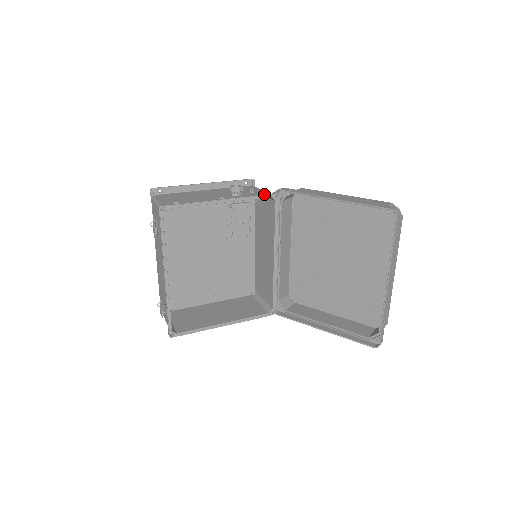
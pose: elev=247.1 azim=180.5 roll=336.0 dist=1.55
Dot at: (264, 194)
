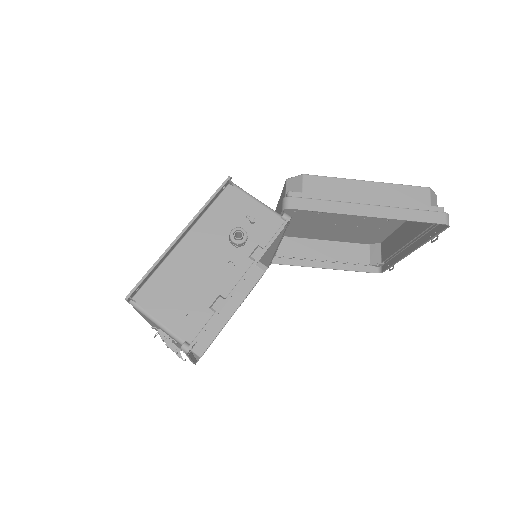
Dot at: (278, 231)
